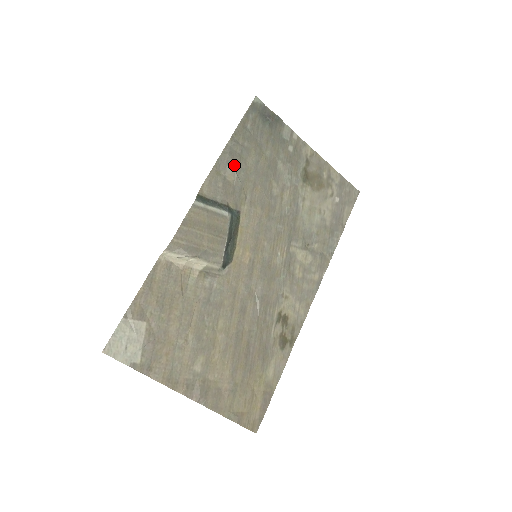
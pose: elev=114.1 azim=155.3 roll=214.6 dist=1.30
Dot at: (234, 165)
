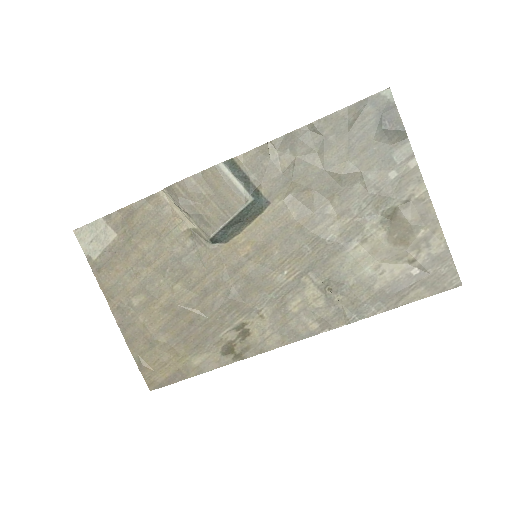
Dot at: (298, 152)
